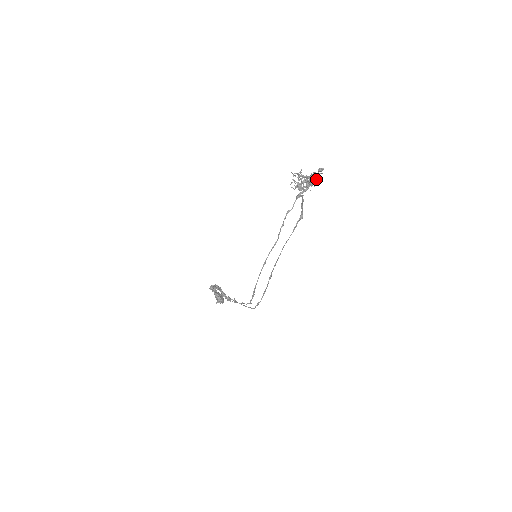
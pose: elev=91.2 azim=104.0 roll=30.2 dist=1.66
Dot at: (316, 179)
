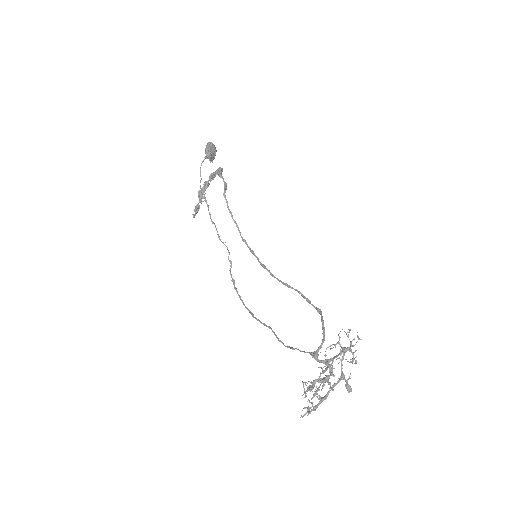
Dot at: (351, 345)
